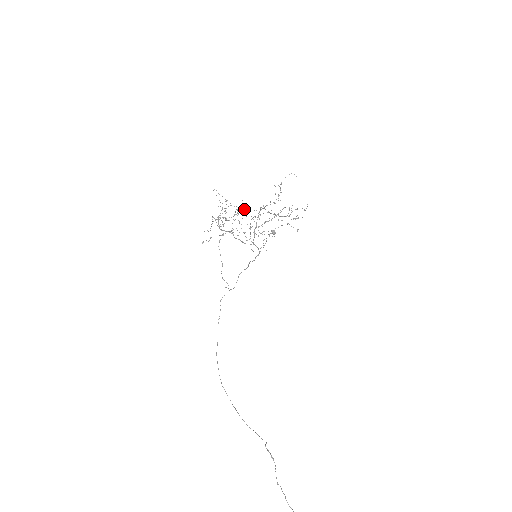
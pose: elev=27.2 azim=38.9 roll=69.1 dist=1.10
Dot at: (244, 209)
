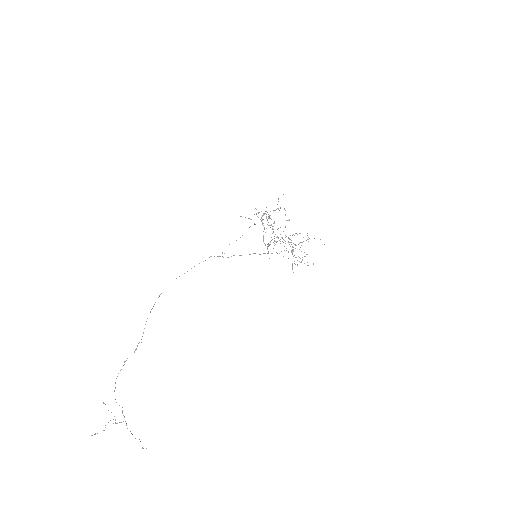
Dot at: occluded
